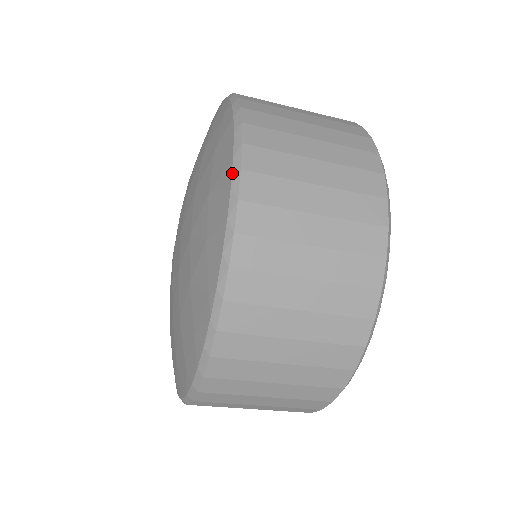
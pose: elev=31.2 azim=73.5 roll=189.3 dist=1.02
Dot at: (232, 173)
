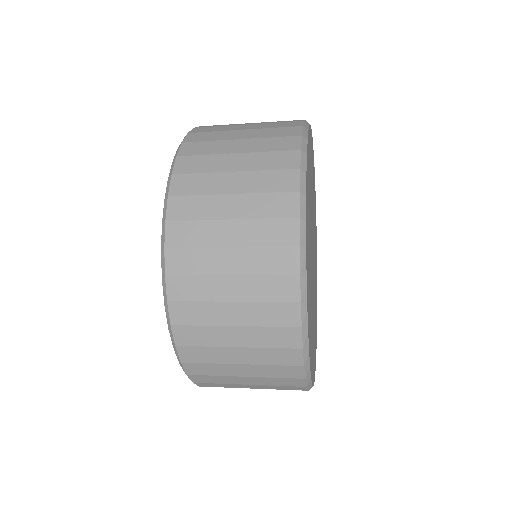
Dot at: (183, 370)
